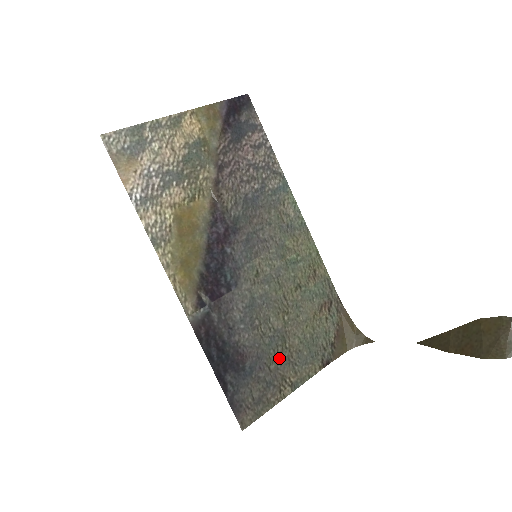
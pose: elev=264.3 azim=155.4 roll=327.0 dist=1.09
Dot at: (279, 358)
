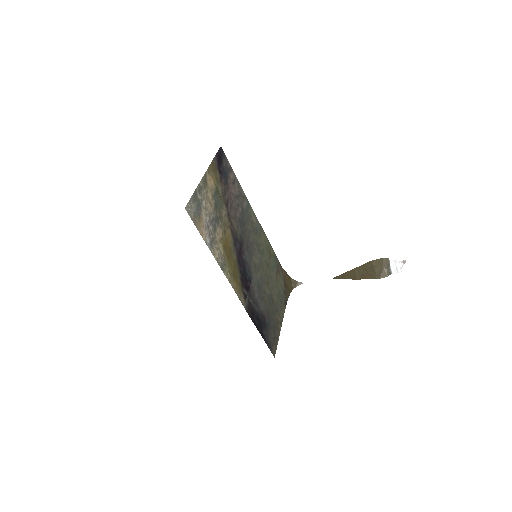
Dot at: (273, 311)
